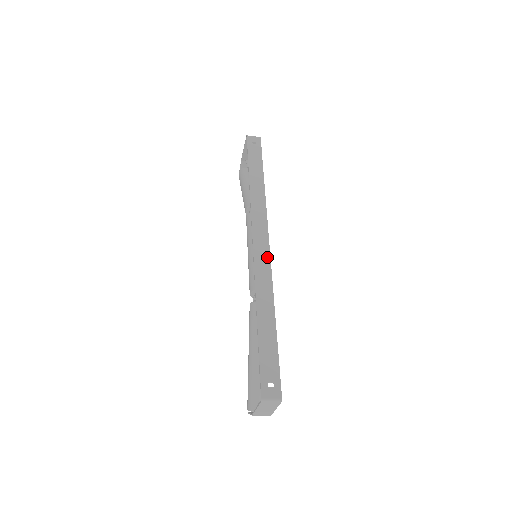
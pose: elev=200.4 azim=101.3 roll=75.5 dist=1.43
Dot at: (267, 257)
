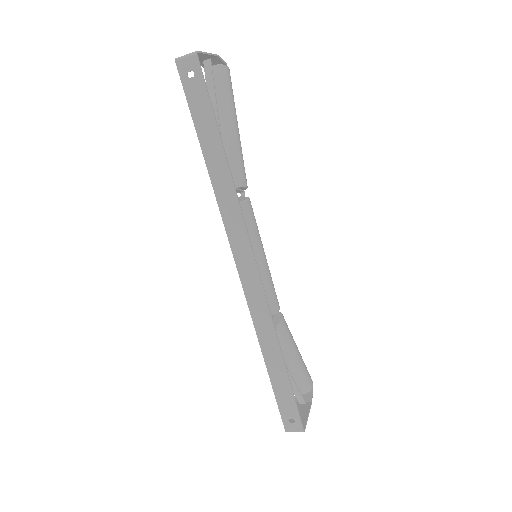
Dot at: (259, 289)
